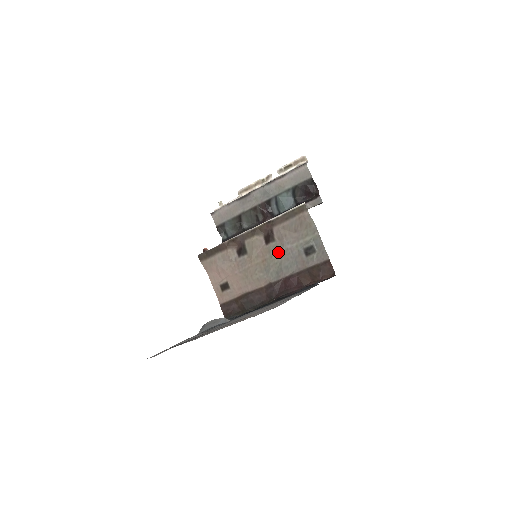
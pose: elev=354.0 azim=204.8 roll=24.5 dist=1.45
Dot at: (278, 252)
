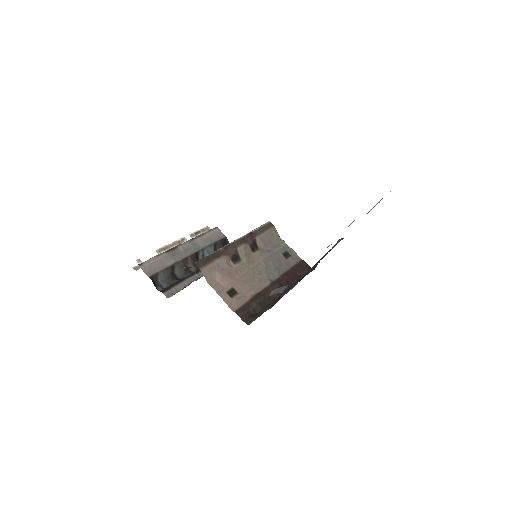
Dot at: (266, 256)
